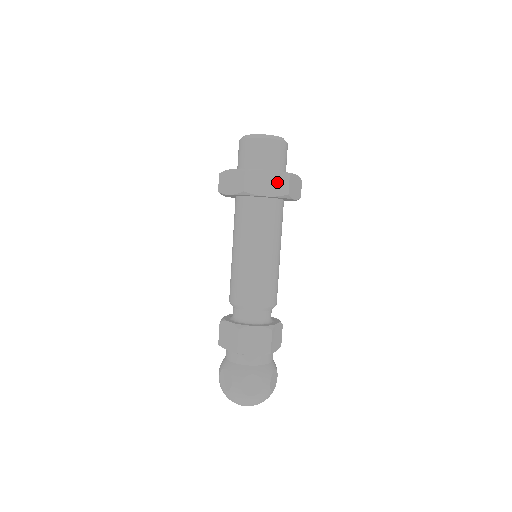
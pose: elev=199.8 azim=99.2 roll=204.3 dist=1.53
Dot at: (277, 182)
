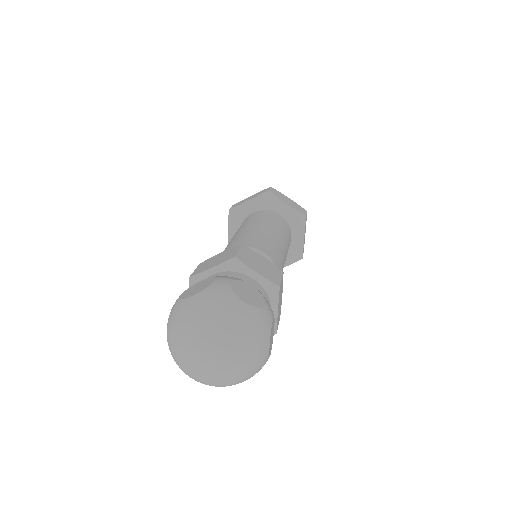
Dot at: (259, 193)
